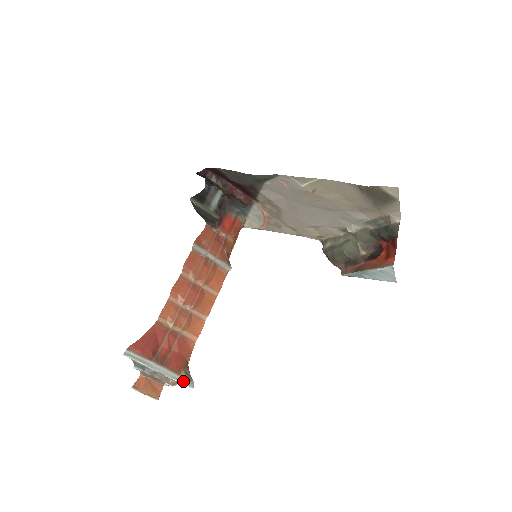
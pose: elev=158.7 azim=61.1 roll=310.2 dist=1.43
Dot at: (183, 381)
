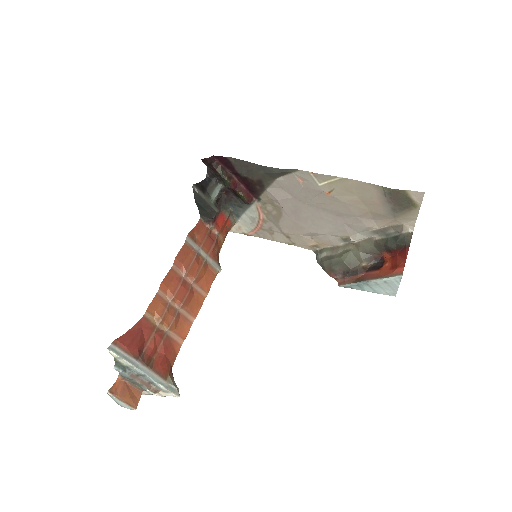
Dot at: (169, 388)
